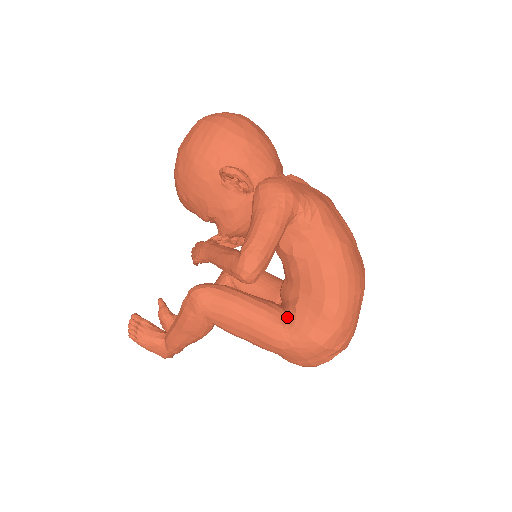
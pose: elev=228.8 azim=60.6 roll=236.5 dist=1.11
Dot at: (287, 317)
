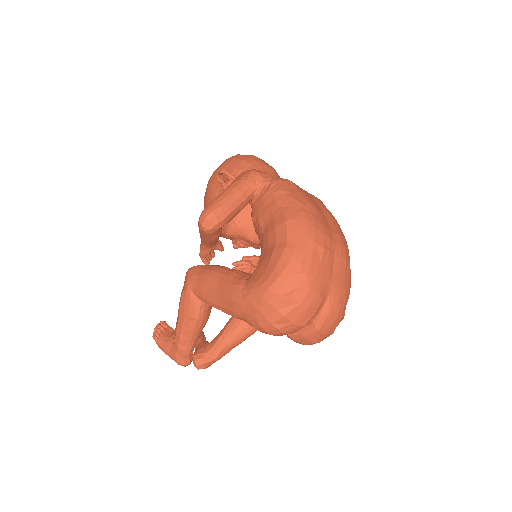
Dot at: occluded
